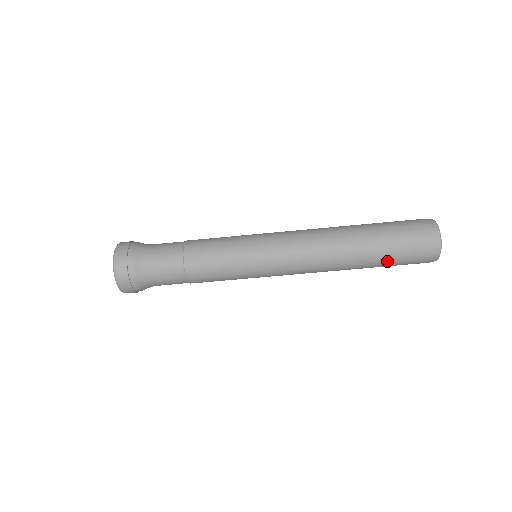
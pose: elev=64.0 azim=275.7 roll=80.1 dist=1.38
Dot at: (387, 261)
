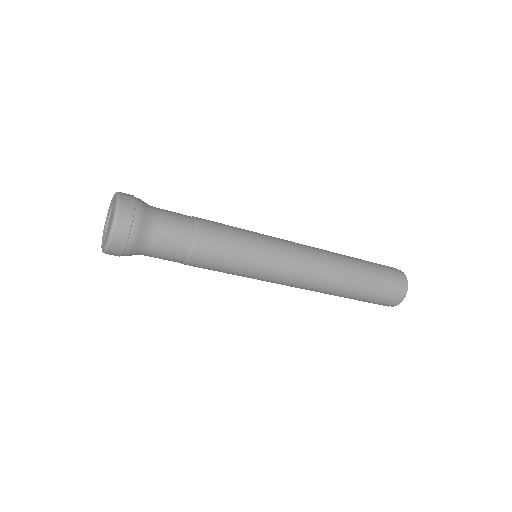
Dot at: (360, 299)
